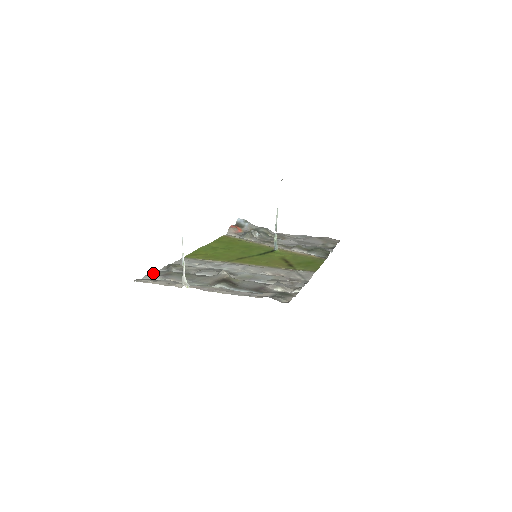
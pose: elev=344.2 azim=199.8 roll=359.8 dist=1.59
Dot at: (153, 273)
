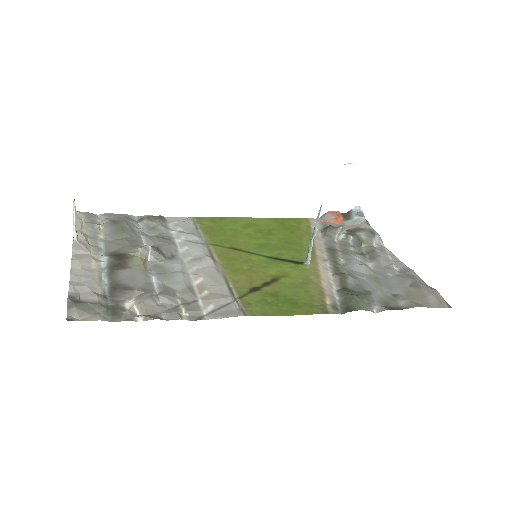
Dot at: (115, 215)
